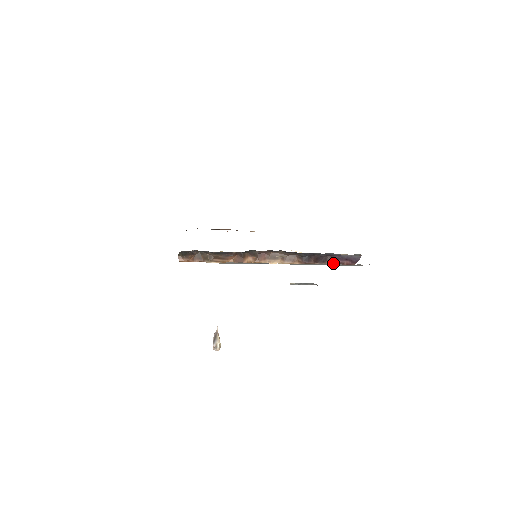
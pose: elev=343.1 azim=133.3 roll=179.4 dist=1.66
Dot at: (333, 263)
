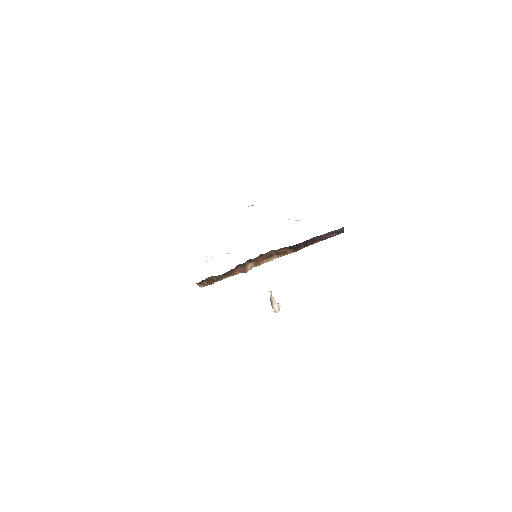
Dot at: (322, 240)
